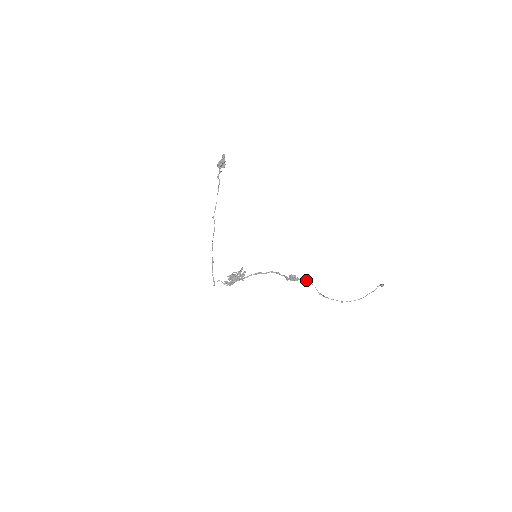
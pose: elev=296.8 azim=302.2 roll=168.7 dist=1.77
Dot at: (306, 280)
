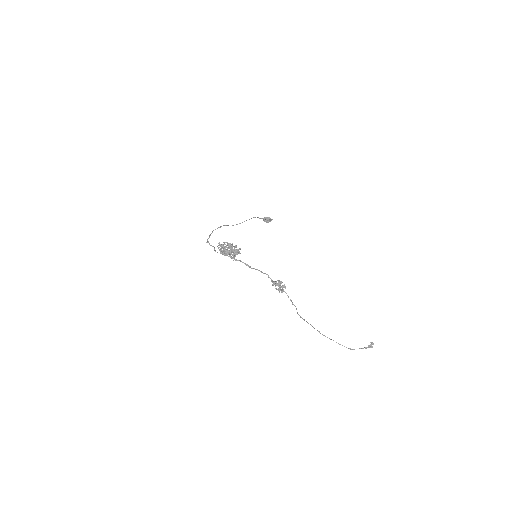
Dot at: (290, 300)
